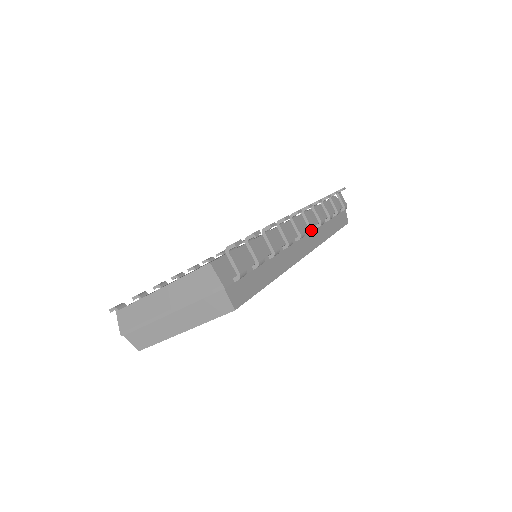
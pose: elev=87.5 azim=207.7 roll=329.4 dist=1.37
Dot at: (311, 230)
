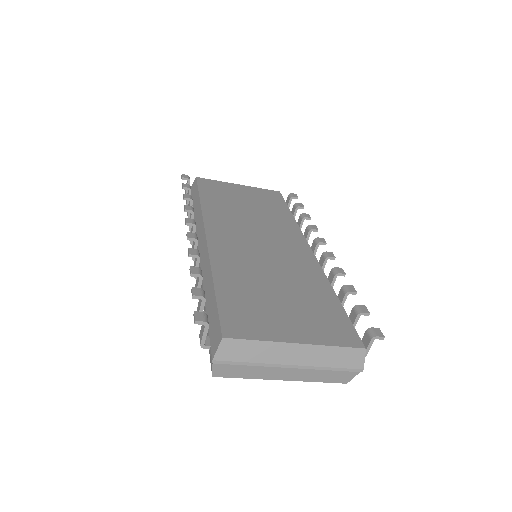
Dot at: occluded
